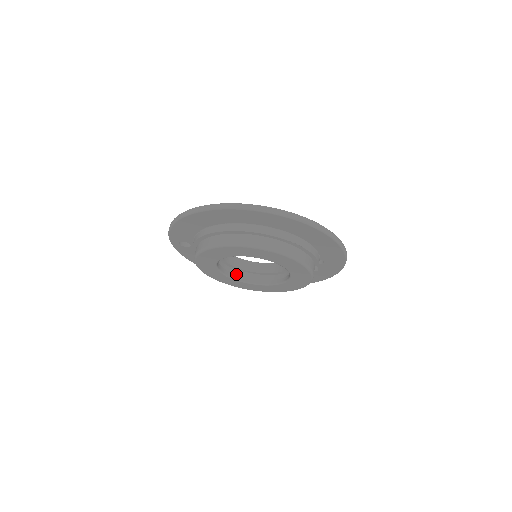
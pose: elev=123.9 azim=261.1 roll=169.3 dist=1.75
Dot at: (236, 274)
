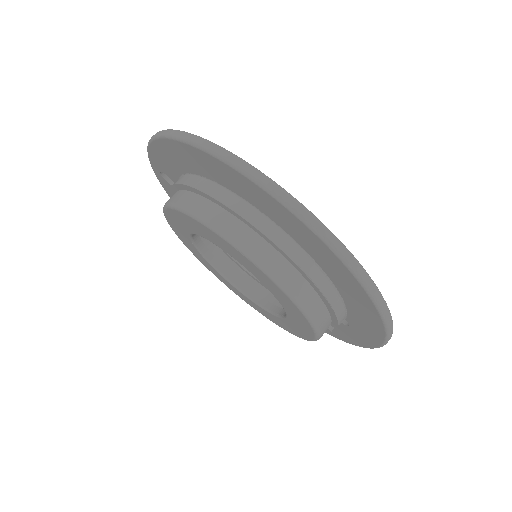
Dot at: (221, 260)
